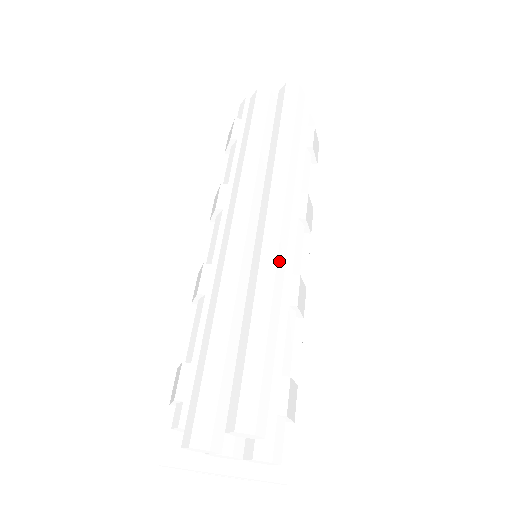
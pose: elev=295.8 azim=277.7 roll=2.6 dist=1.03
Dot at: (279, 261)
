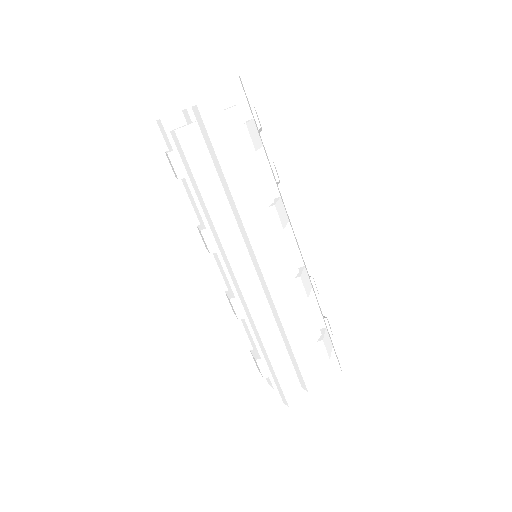
Dot at: (284, 290)
